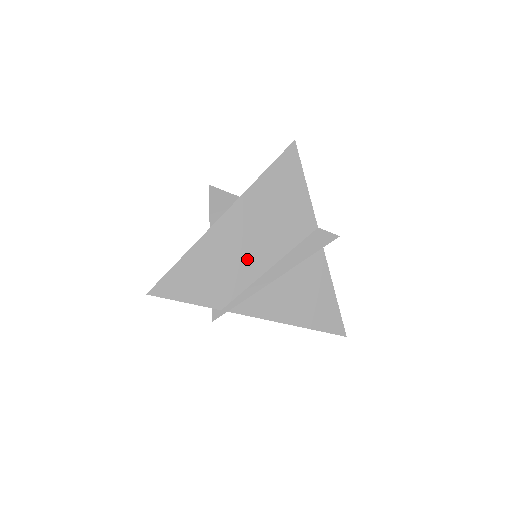
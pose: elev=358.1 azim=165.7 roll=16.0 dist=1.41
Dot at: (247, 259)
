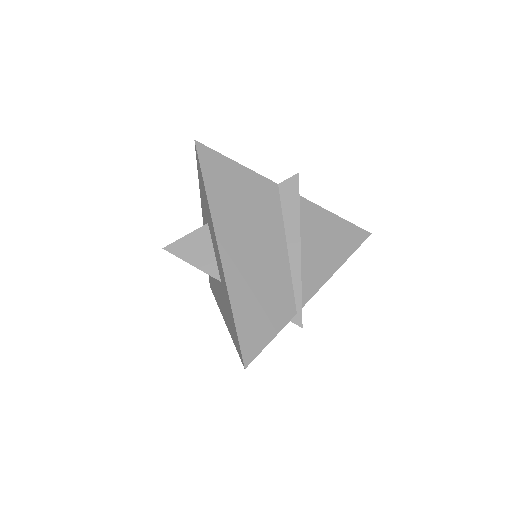
Dot at: (268, 259)
